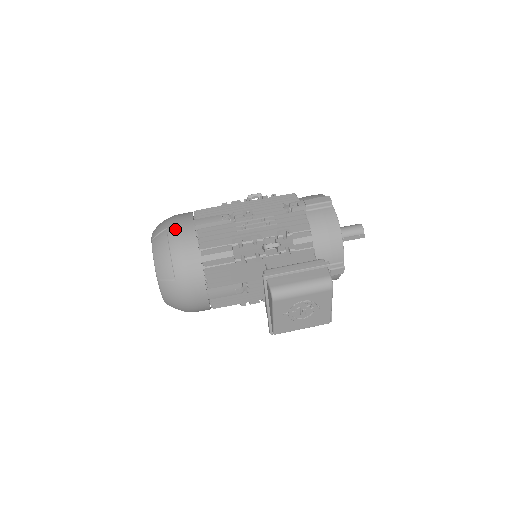
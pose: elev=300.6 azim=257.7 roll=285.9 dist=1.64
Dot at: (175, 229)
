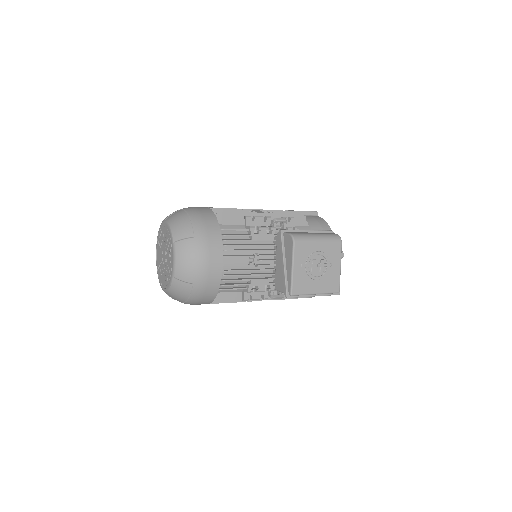
Dot at: (191, 207)
